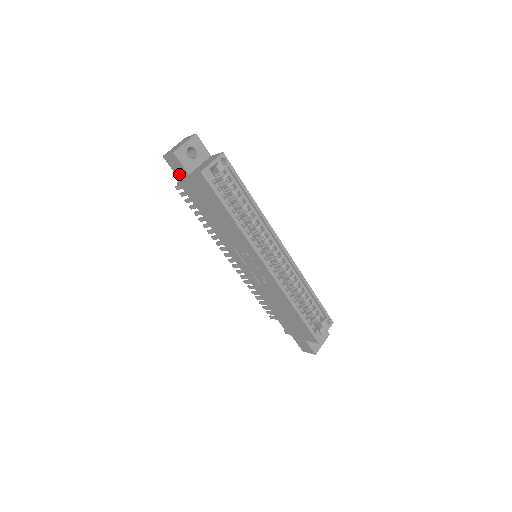
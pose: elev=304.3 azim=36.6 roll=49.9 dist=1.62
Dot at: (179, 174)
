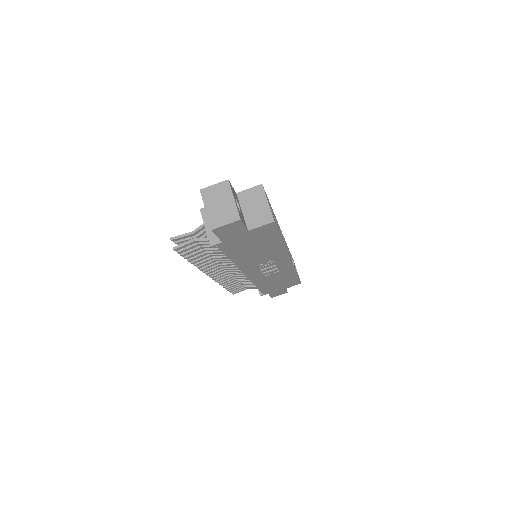
Dot at: (227, 236)
